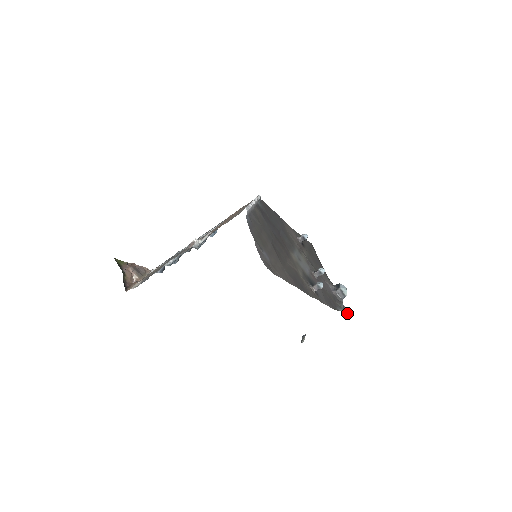
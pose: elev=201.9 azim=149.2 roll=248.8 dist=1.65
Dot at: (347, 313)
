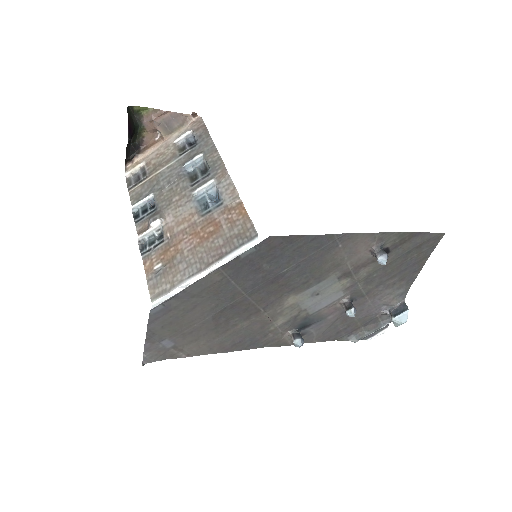
Dot at: (373, 338)
